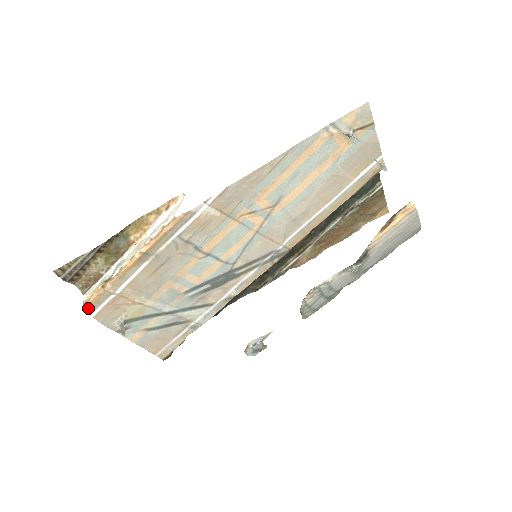
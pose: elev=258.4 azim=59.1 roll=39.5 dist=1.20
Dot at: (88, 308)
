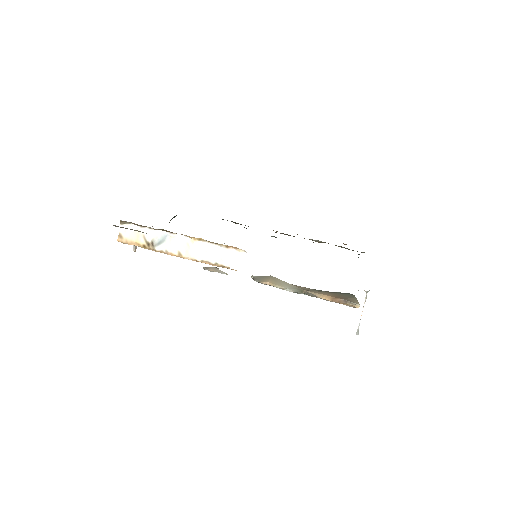
Dot at: (122, 242)
